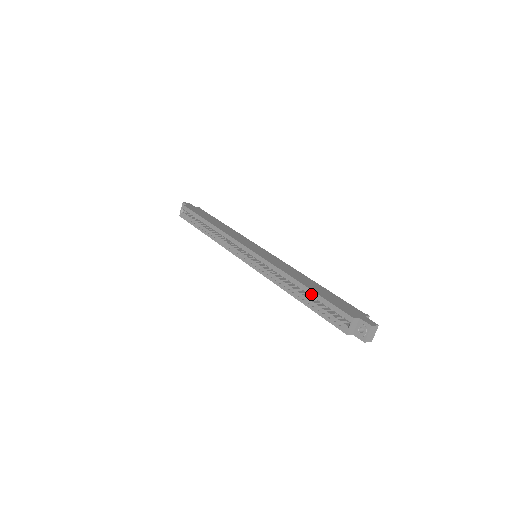
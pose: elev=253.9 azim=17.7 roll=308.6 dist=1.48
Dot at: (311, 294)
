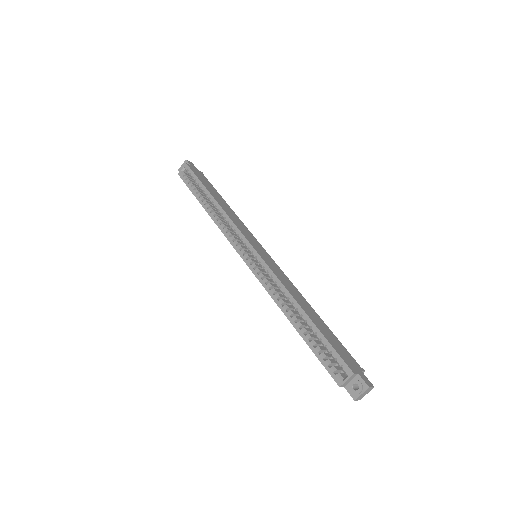
Dot at: (311, 326)
